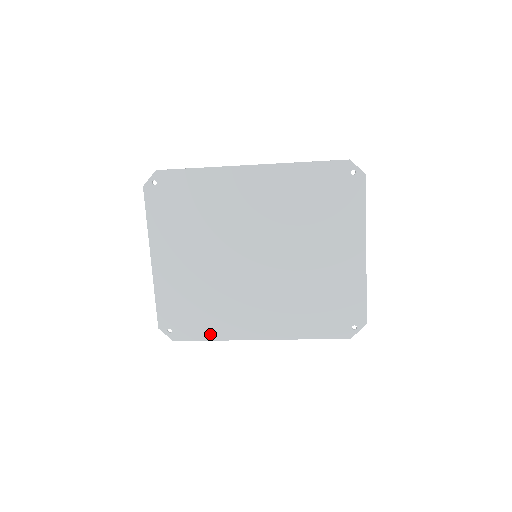
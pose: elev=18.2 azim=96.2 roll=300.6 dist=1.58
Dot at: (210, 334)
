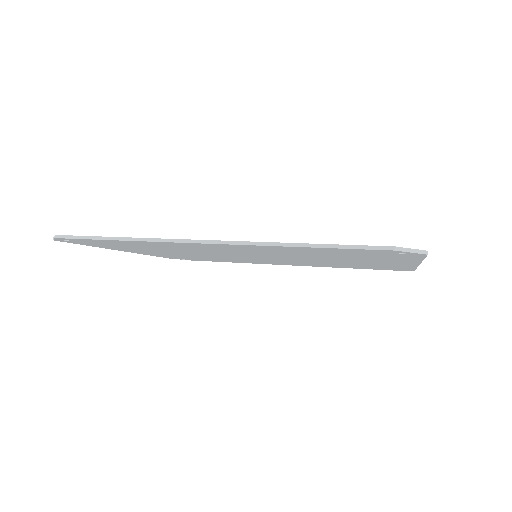
Dot at: occluded
